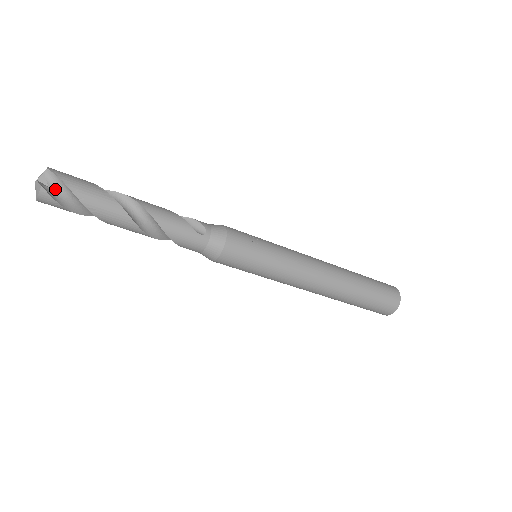
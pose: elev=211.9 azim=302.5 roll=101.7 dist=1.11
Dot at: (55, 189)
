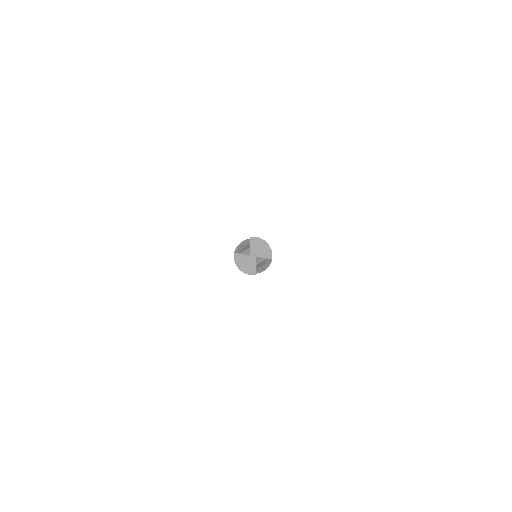
Dot at: occluded
